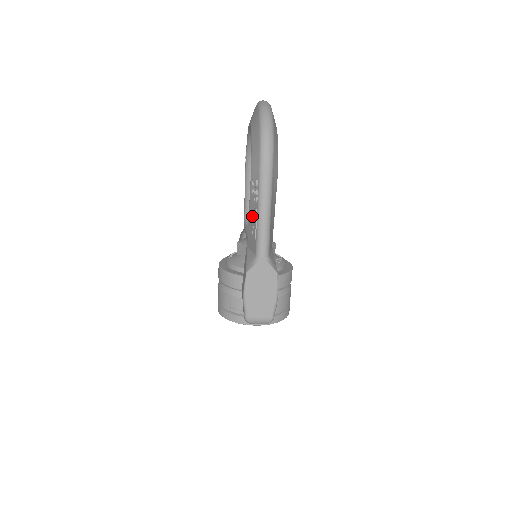
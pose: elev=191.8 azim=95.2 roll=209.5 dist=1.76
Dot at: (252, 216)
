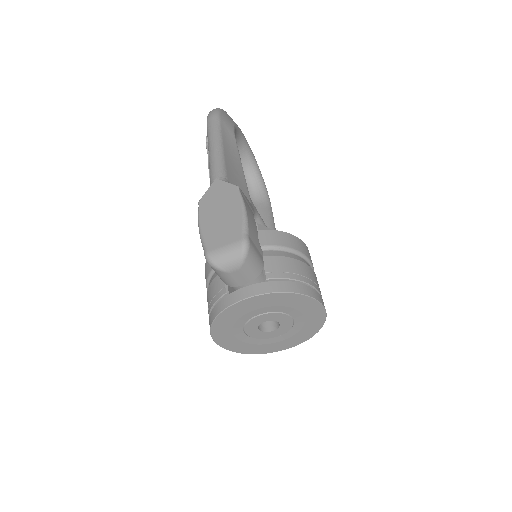
Dot at: occluded
